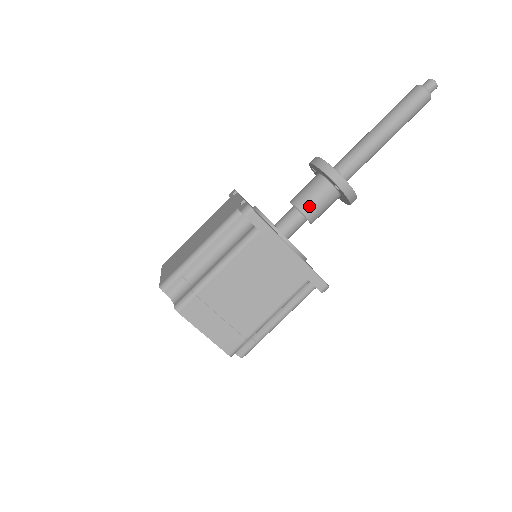
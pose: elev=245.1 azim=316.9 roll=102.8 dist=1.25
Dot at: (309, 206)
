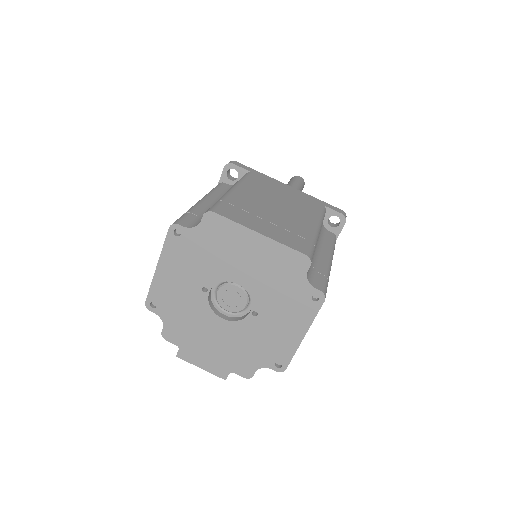
Dot at: occluded
